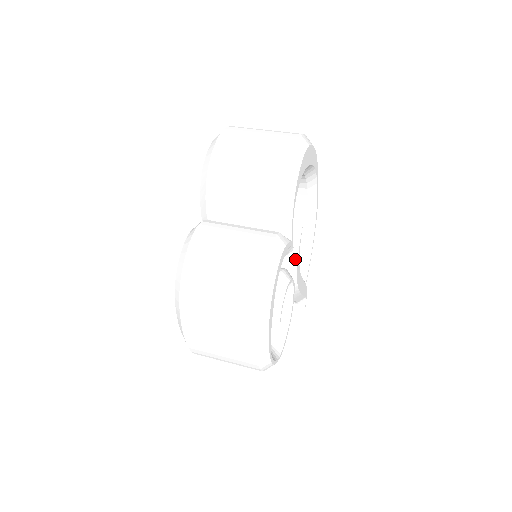
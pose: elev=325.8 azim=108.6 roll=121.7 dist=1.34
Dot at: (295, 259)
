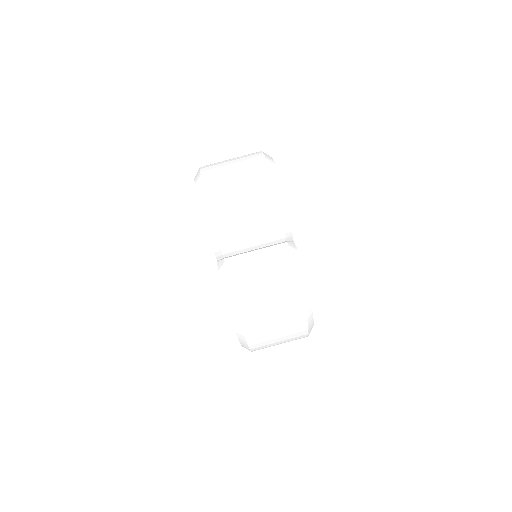
Dot at: occluded
